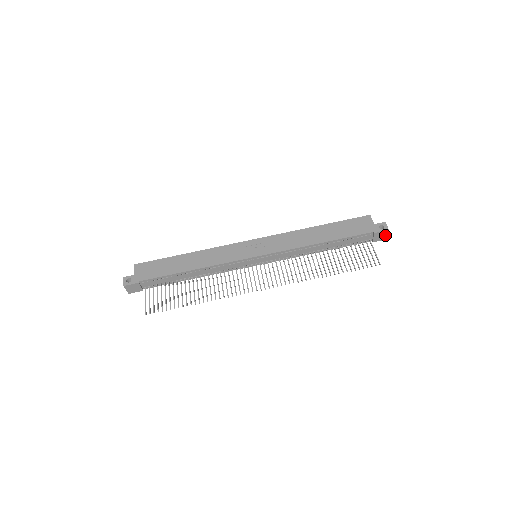
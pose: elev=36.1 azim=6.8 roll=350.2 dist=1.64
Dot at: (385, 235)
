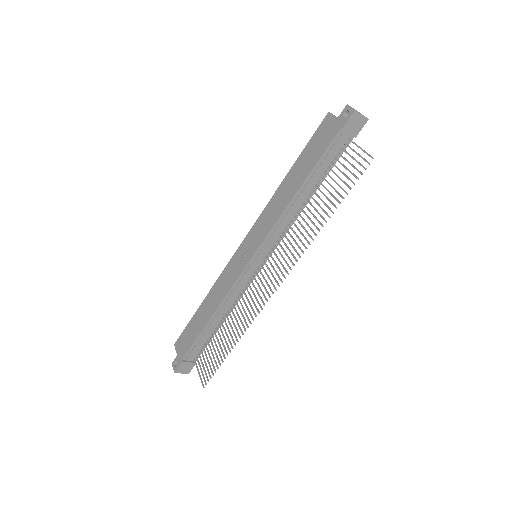
Dot at: (359, 118)
